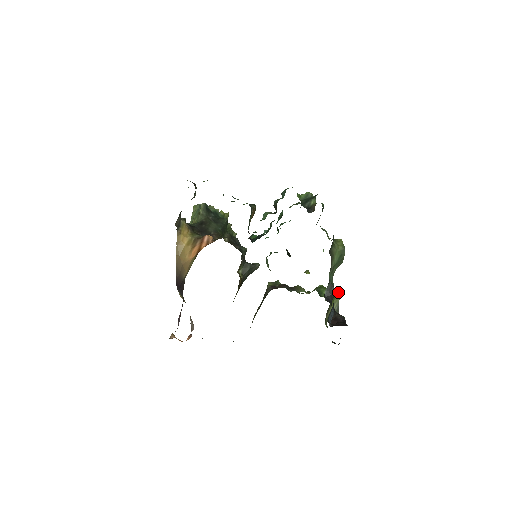
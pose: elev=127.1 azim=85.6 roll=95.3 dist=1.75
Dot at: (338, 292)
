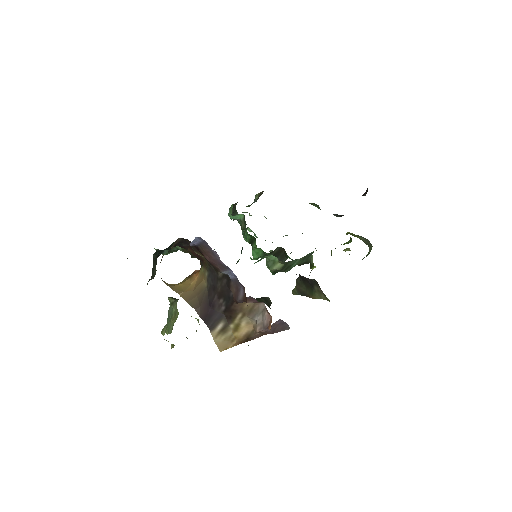
Dot at: (348, 233)
